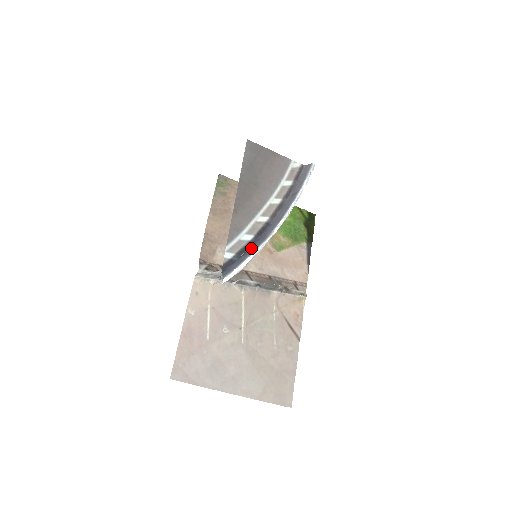
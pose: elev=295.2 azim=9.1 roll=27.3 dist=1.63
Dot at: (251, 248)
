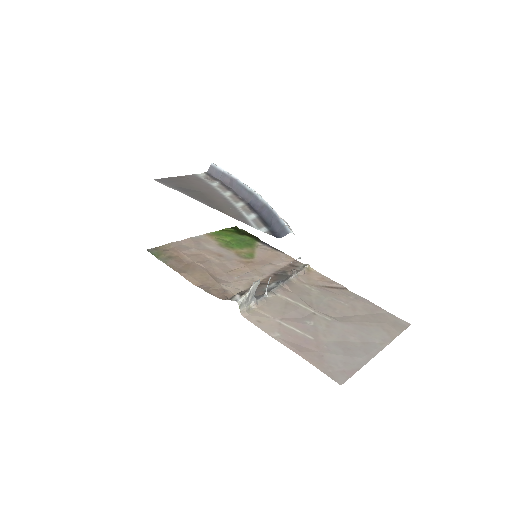
Dot at: (266, 216)
